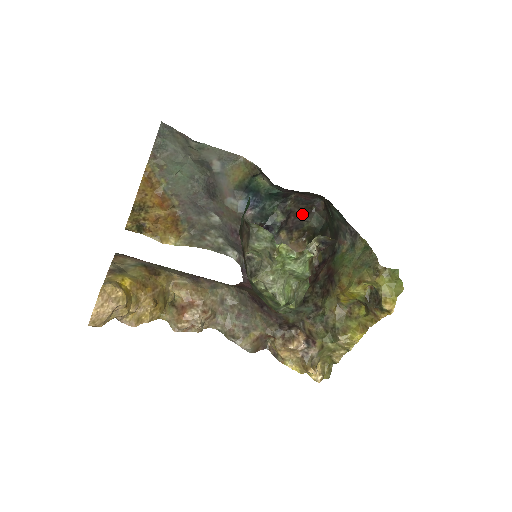
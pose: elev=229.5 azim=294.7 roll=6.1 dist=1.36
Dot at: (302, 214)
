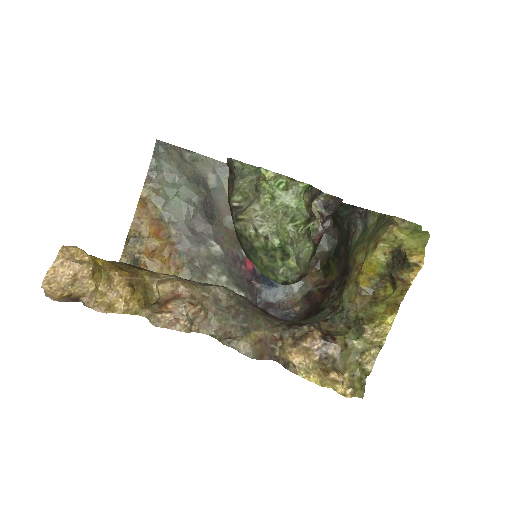
Dot at: occluded
